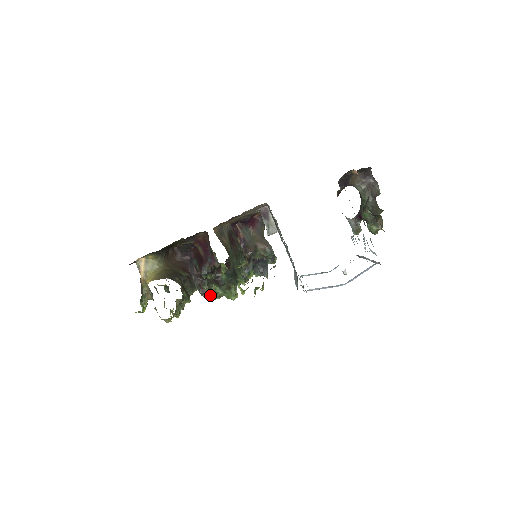
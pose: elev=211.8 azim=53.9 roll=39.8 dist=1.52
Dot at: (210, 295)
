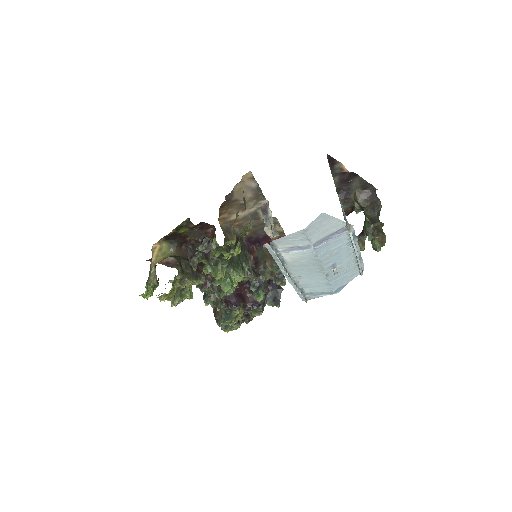
Dot at: (221, 317)
